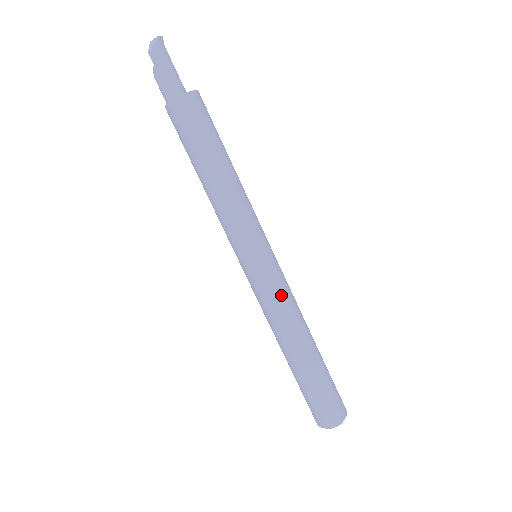
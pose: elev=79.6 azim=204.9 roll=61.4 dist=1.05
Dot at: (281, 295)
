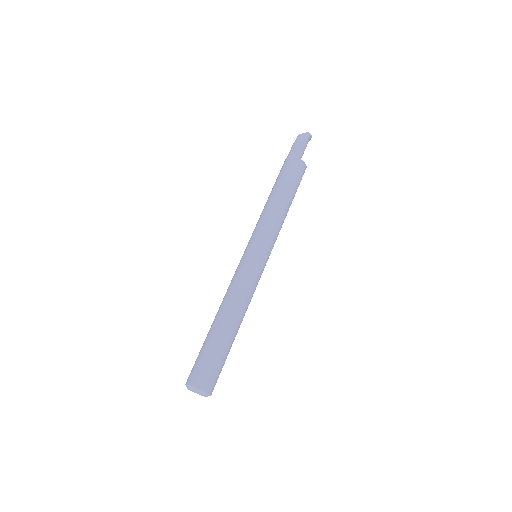
Dot at: (245, 279)
